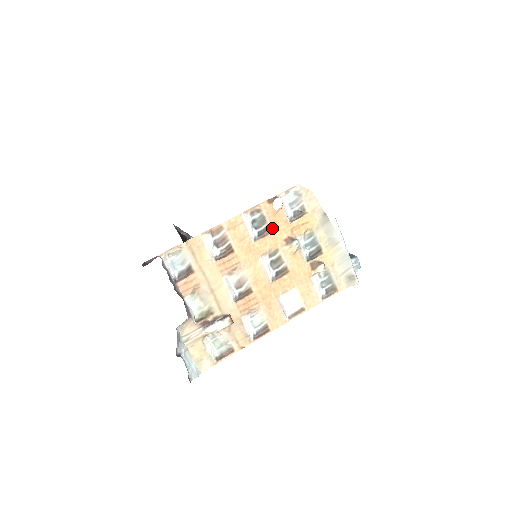
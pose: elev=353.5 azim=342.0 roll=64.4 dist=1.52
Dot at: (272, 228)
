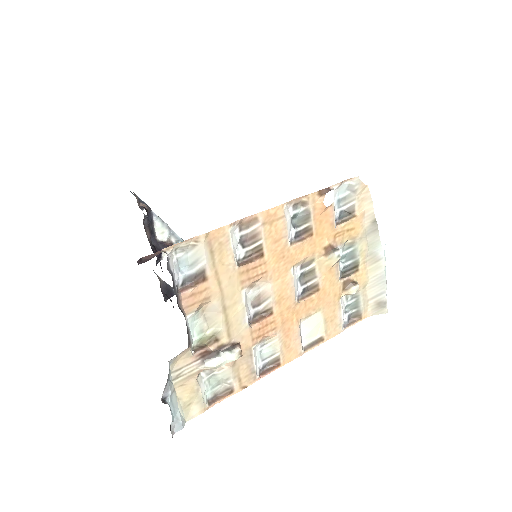
Dot at: (314, 230)
